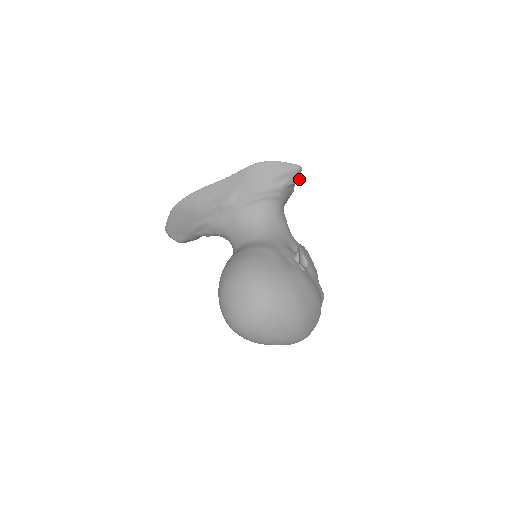
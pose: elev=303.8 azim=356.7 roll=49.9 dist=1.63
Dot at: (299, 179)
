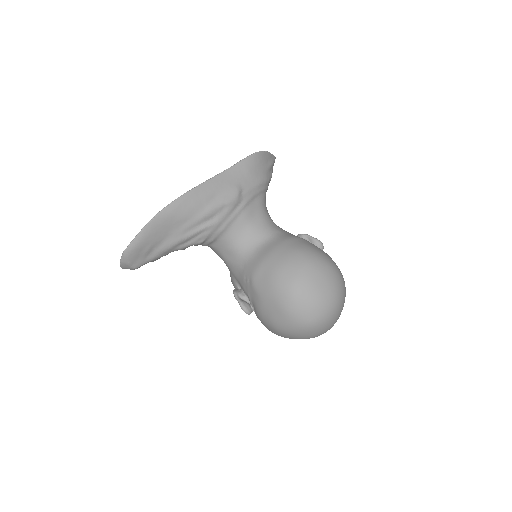
Dot at: occluded
